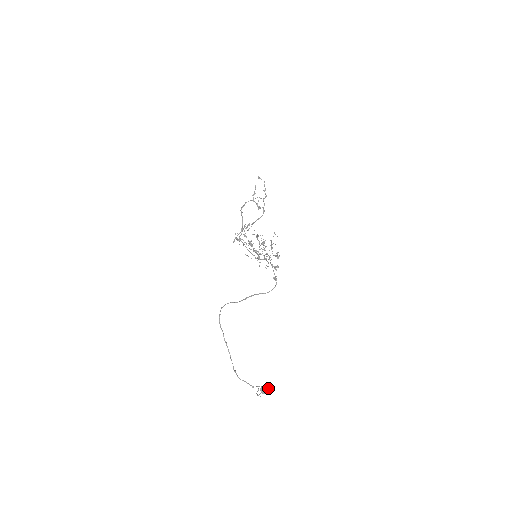
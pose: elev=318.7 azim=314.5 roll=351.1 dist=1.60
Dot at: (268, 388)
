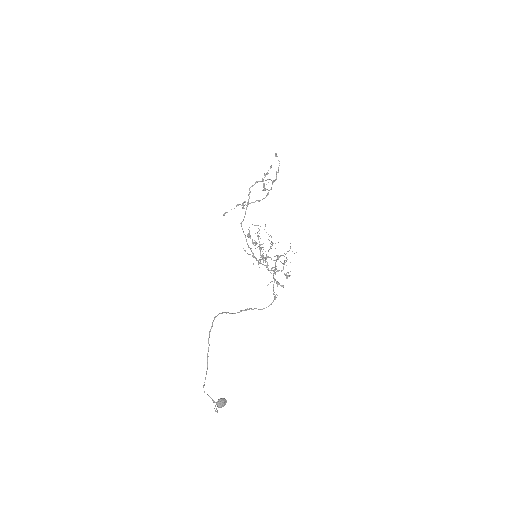
Dot at: (225, 403)
